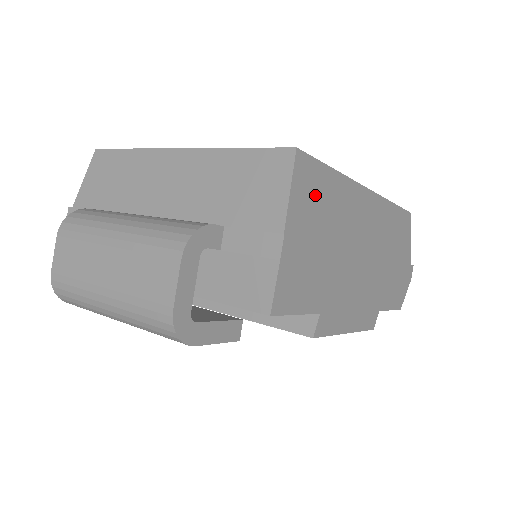
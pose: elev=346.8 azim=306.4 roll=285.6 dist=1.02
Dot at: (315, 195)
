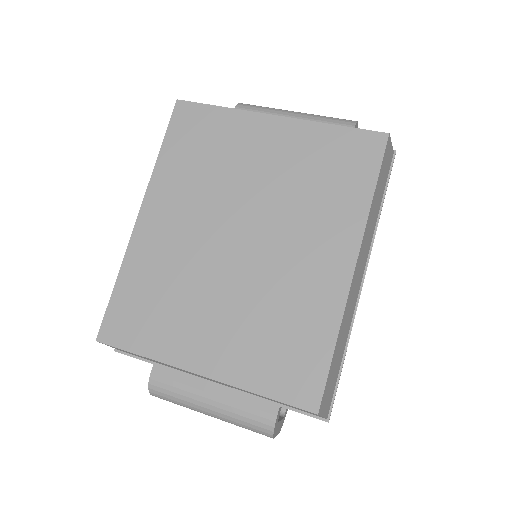
Dot at: (331, 379)
